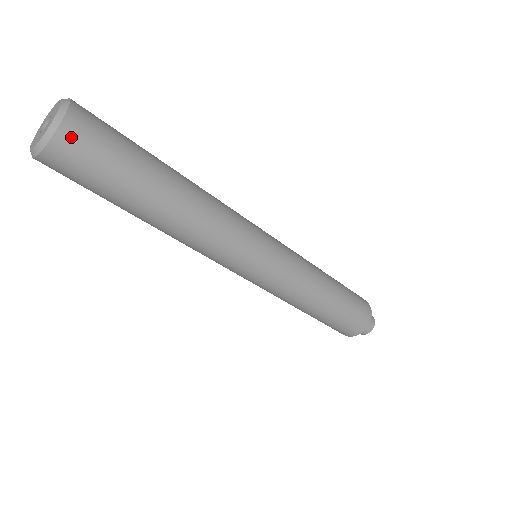
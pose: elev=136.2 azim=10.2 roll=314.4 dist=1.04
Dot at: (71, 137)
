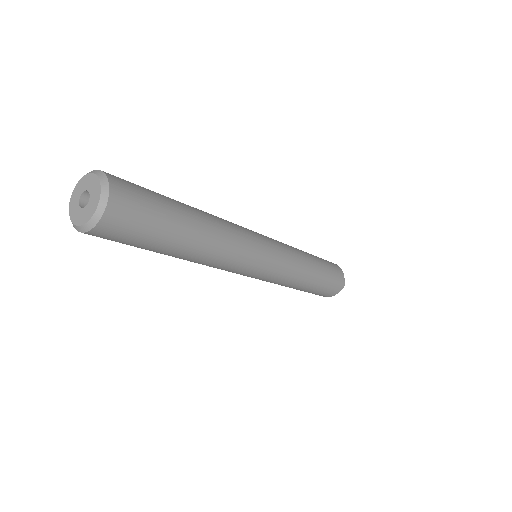
Dot at: (97, 235)
